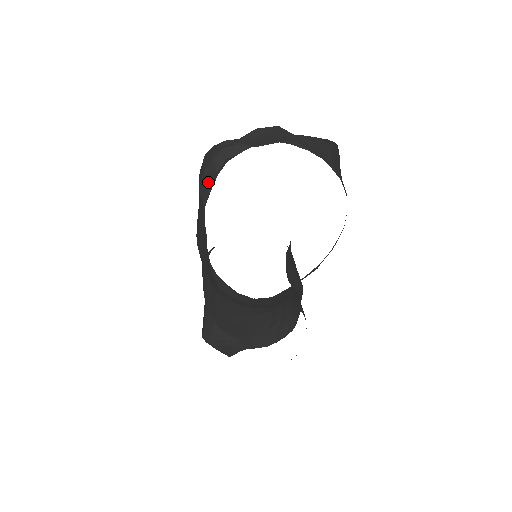
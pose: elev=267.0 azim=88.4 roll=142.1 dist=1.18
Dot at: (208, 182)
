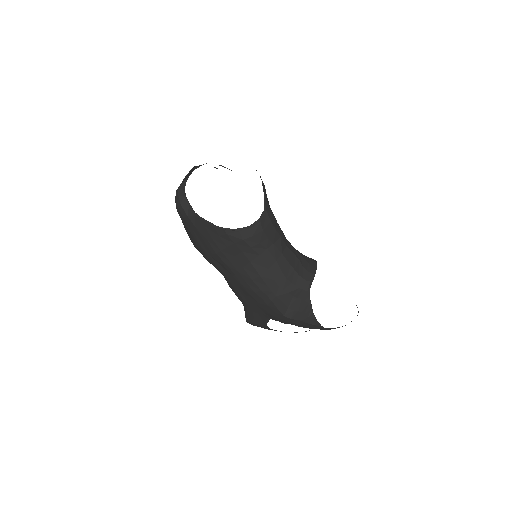
Dot at: (186, 205)
